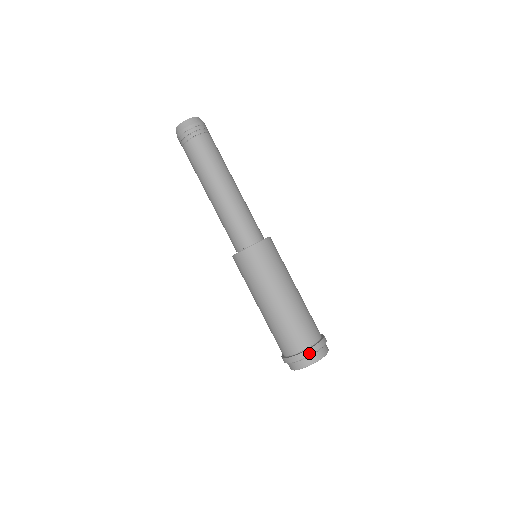
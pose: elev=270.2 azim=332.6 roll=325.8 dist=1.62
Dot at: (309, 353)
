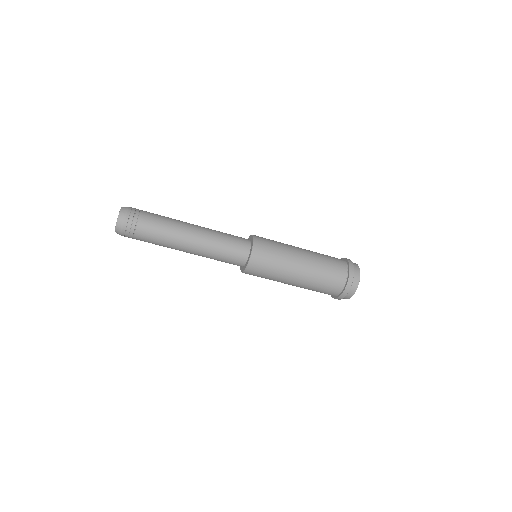
Dot at: (347, 291)
